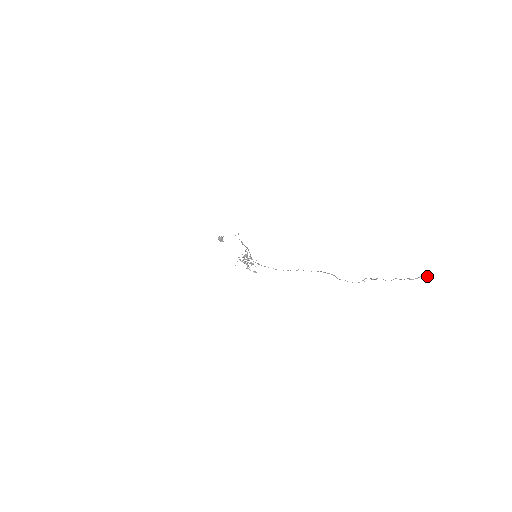
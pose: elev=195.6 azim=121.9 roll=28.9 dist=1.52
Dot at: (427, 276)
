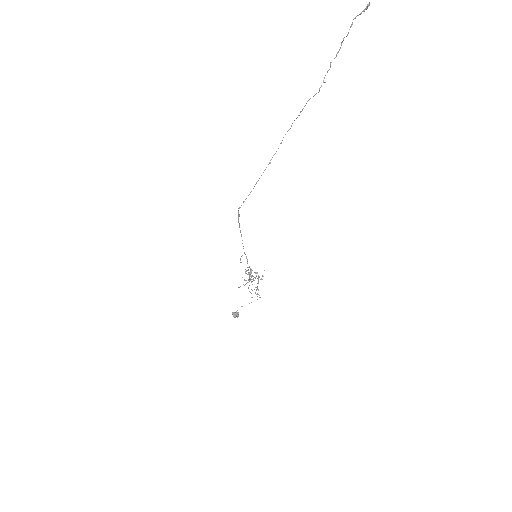
Dot at: (368, 4)
